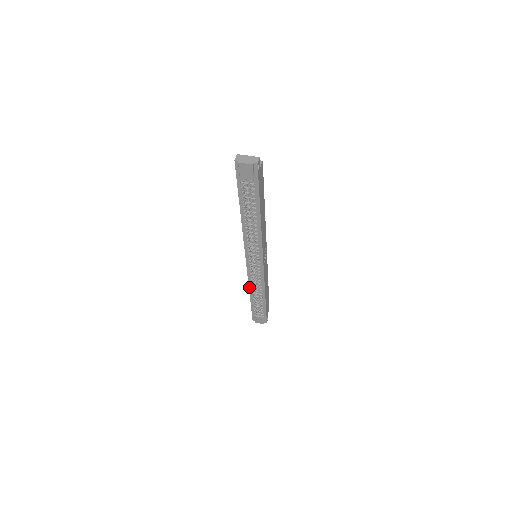
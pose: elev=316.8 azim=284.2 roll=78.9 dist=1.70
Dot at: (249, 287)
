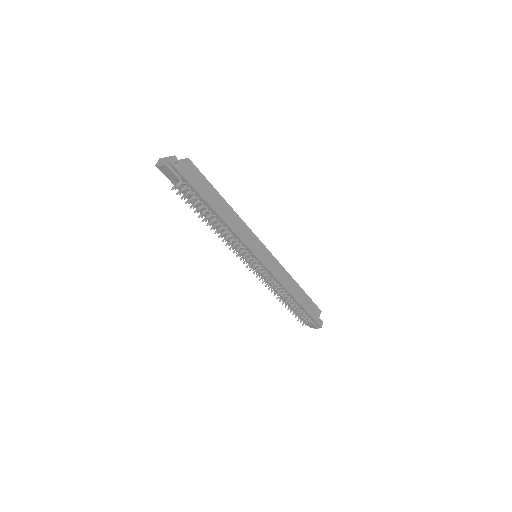
Dot at: occluded
